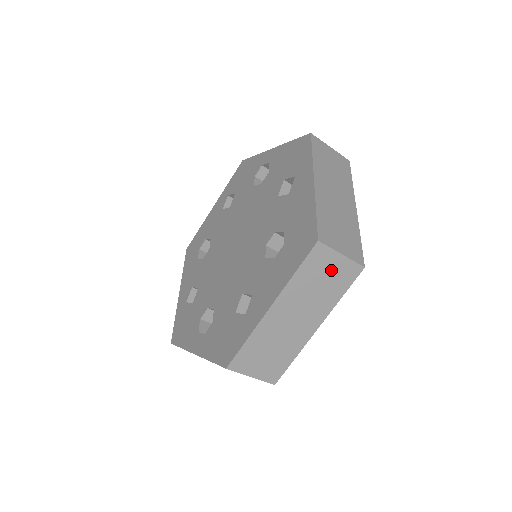
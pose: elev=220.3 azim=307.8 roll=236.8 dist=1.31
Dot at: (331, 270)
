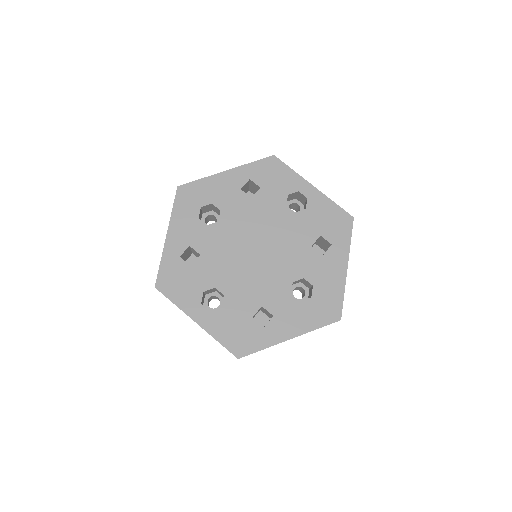
Dot at: occluded
